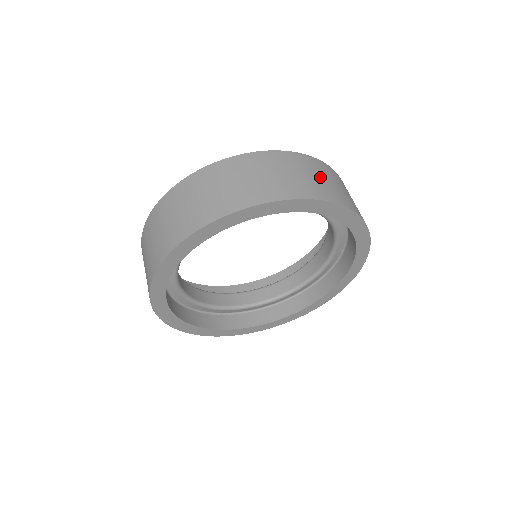
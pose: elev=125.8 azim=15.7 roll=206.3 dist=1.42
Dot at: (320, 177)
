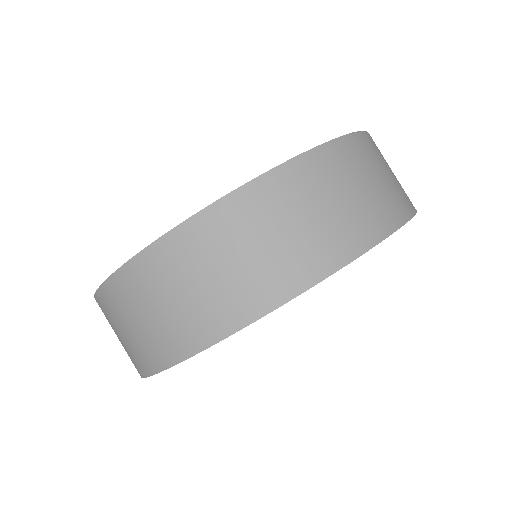
Dot at: occluded
